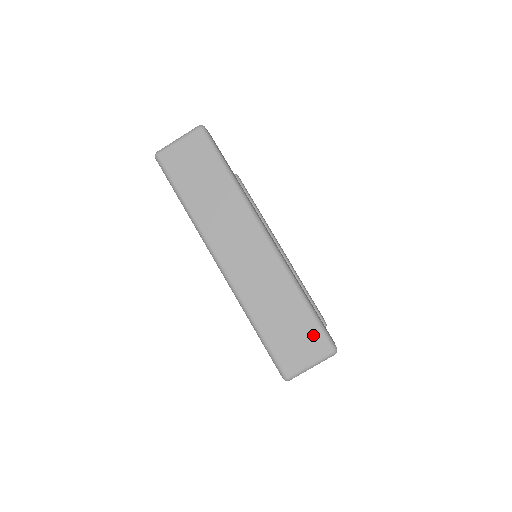
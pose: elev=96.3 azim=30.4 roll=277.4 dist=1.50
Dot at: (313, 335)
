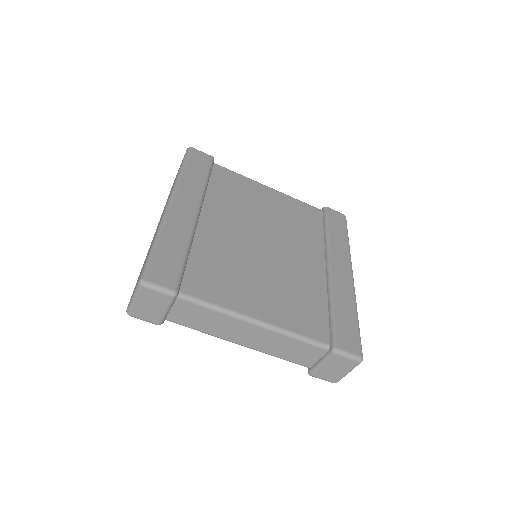
Dot at: occluded
